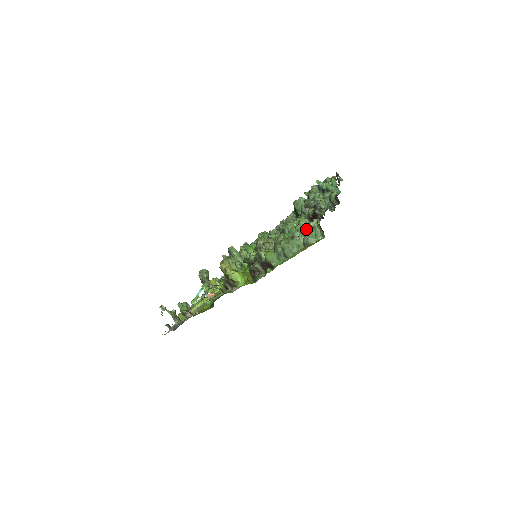
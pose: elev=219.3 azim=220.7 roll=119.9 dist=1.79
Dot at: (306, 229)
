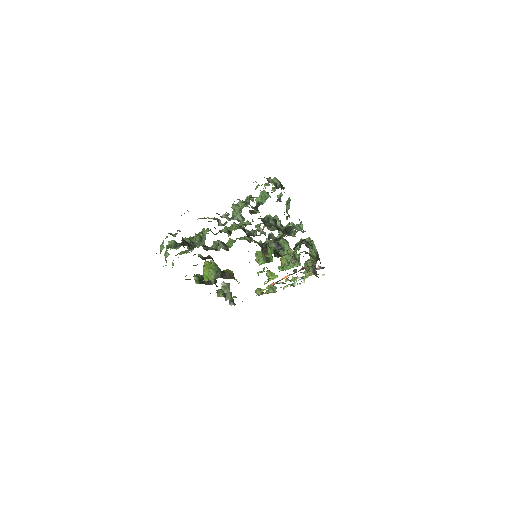
Dot at: occluded
